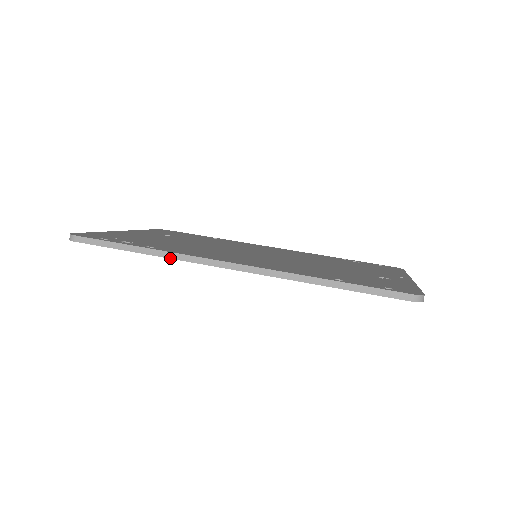
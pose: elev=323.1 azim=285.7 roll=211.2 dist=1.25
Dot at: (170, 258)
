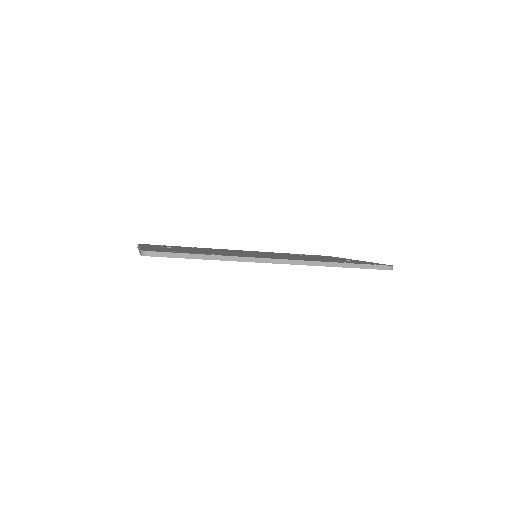
Dot at: occluded
